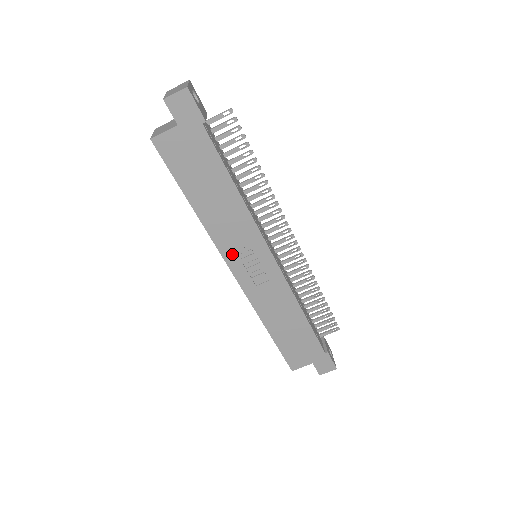
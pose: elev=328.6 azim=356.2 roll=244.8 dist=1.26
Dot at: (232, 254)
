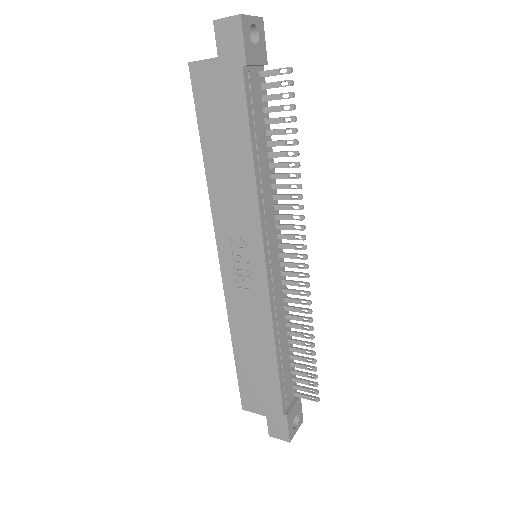
Dot at: (225, 236)
